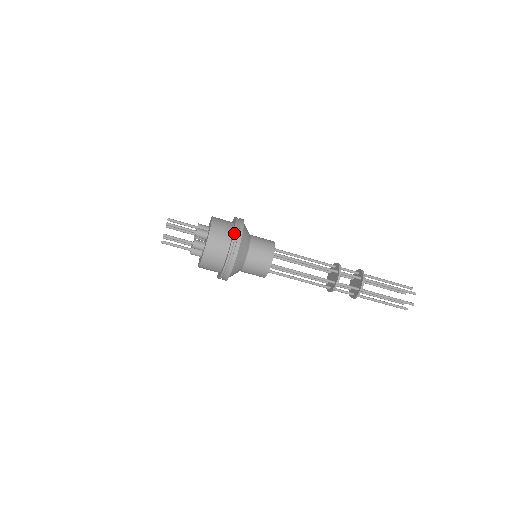
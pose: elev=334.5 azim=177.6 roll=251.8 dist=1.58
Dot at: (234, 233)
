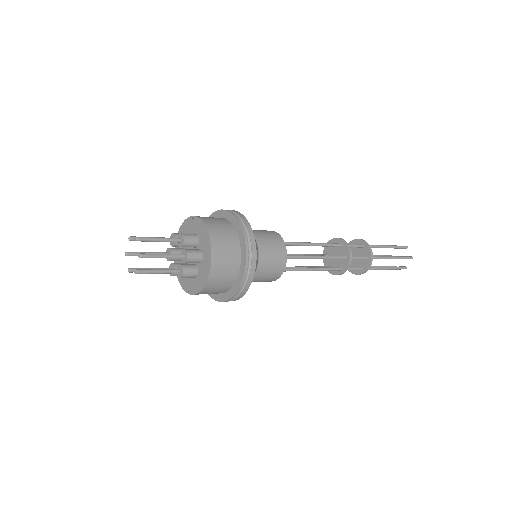
Dot at: (237, 219)
